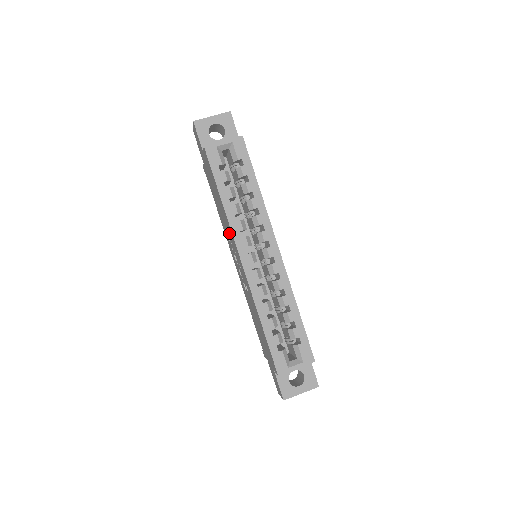
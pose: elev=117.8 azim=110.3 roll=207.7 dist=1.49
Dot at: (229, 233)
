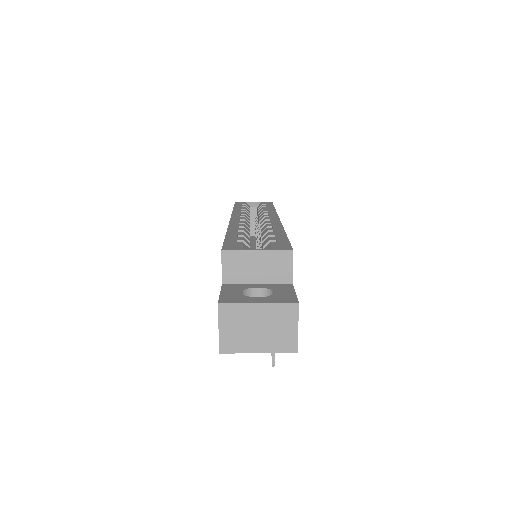
Dot at: occluded
